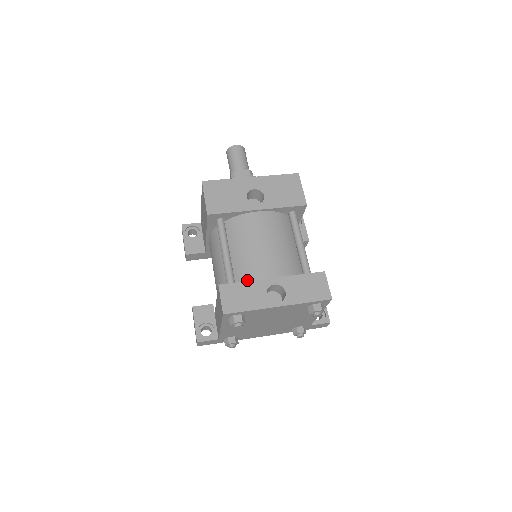
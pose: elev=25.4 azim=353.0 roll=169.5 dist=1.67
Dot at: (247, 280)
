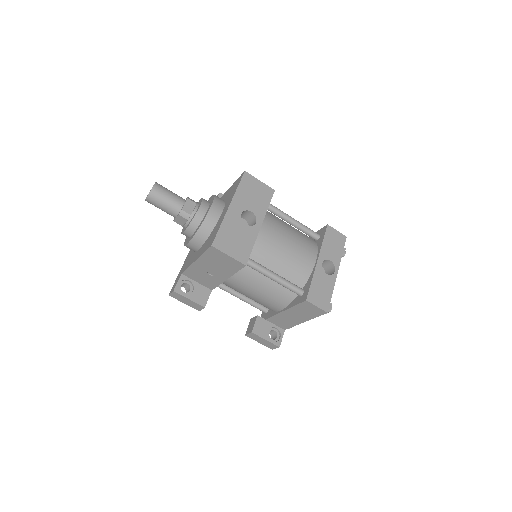
Dot at: (305, 278)
